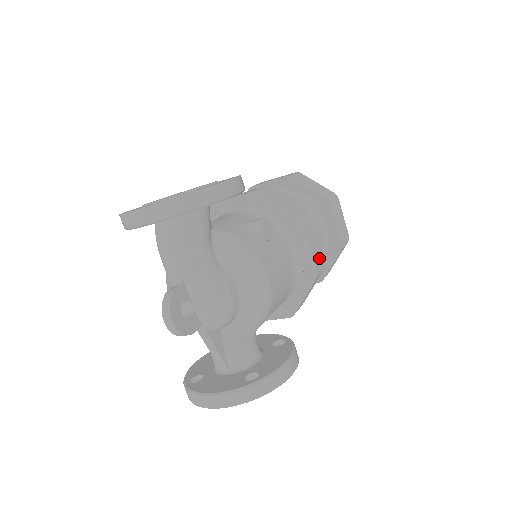
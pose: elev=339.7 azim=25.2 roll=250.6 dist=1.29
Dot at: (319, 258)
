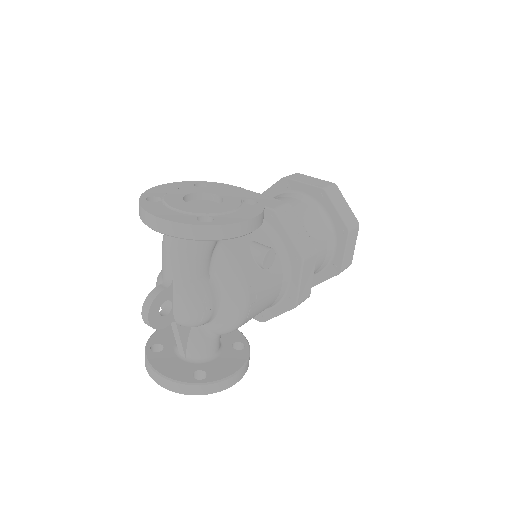
Dot at: (307, 290)
